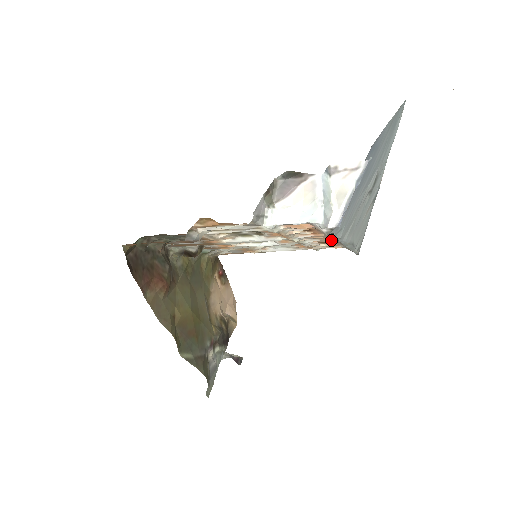
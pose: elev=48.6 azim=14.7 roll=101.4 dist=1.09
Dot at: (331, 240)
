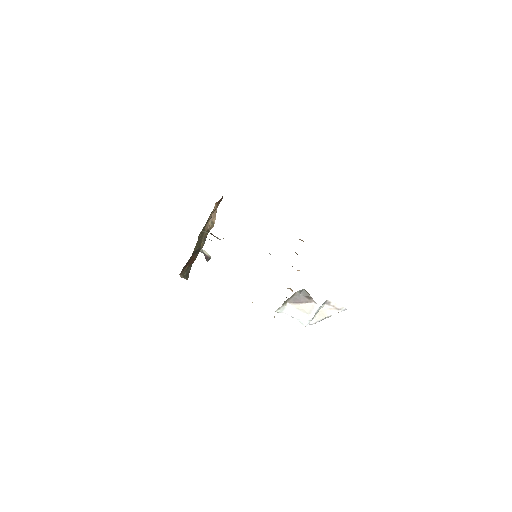
Dot at: occluded
